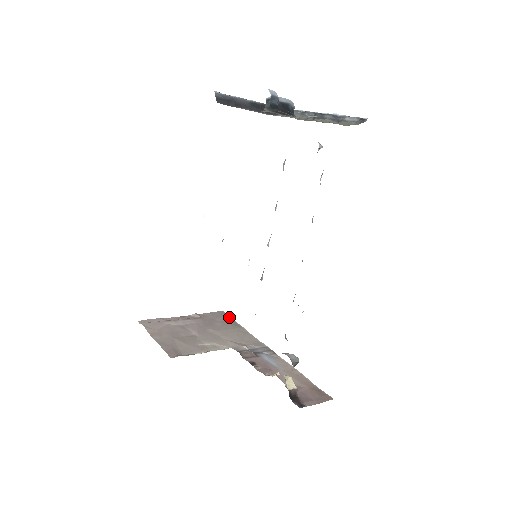
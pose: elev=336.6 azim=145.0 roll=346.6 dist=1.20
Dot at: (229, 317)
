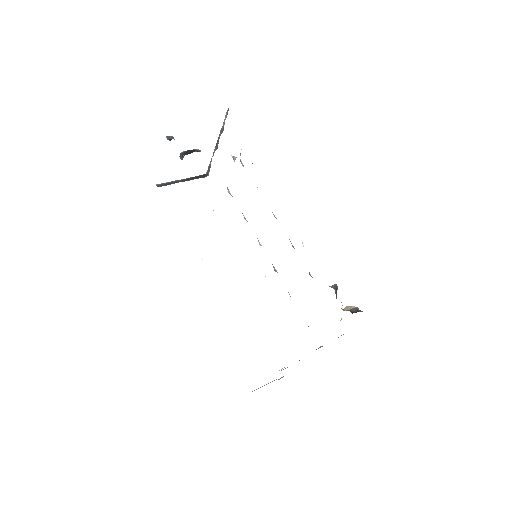
Dot at: occluded
